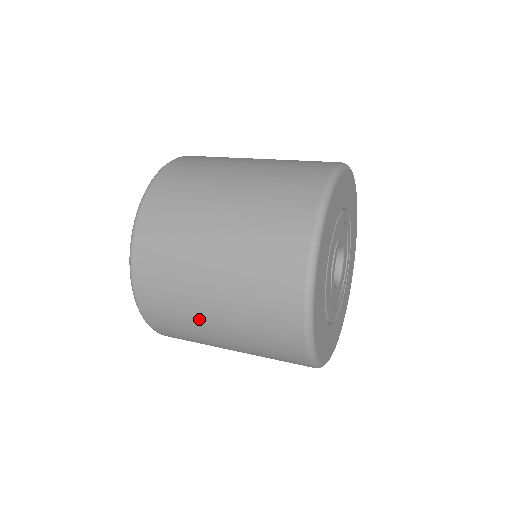
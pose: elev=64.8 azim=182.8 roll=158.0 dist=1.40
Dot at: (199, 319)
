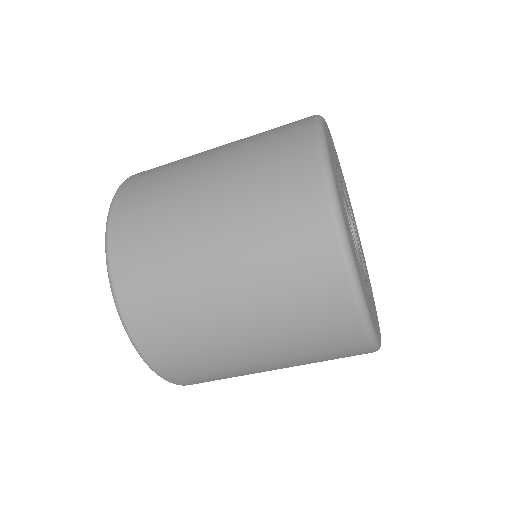
Dot at: (194, 264)
